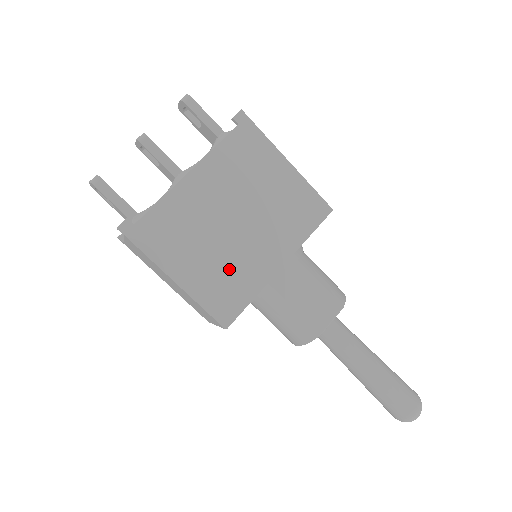
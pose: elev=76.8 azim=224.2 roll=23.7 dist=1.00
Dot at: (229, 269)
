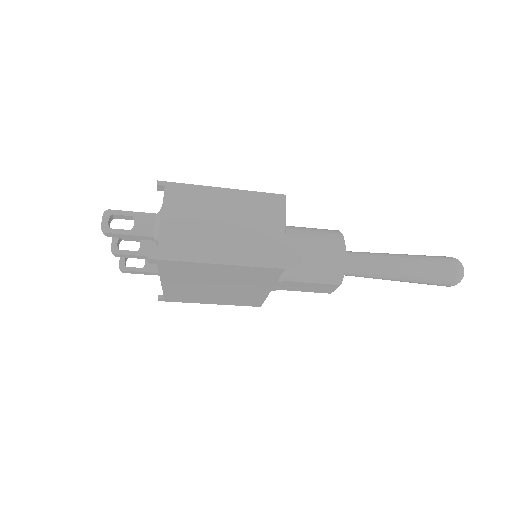
Dot at: (236, 297)
